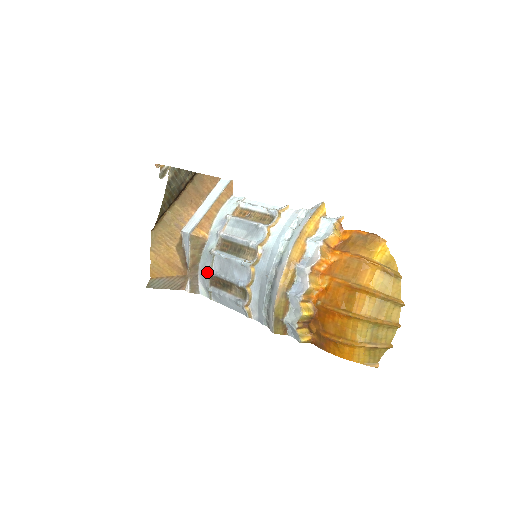
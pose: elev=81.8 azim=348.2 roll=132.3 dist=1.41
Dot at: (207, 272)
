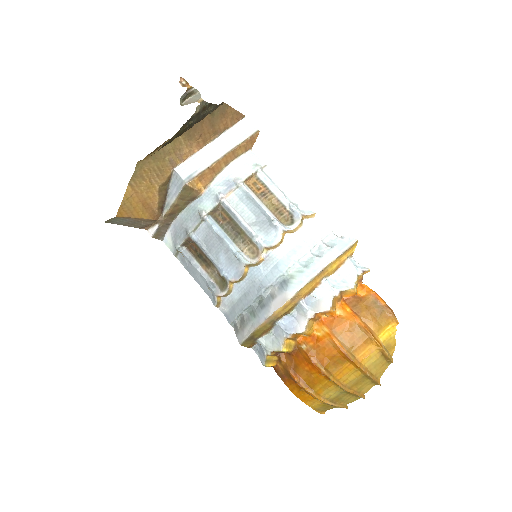
Dot at: (185, 231)
